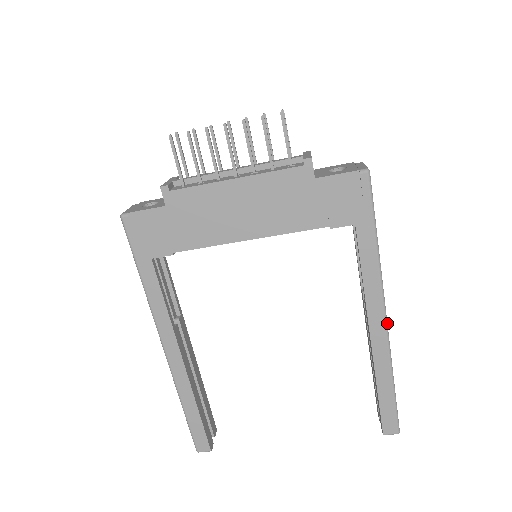
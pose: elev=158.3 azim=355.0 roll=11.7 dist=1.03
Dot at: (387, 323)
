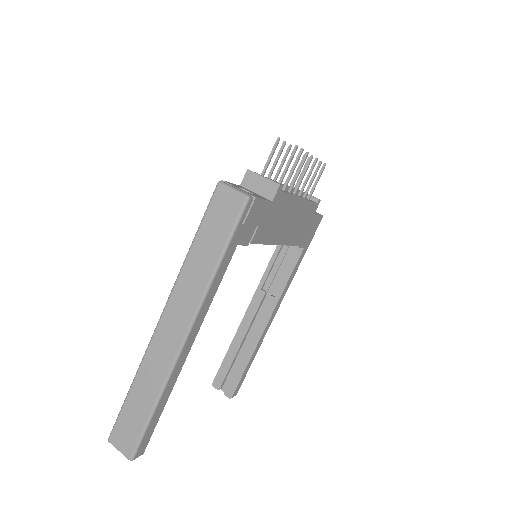
Dot at: (274, 314)
